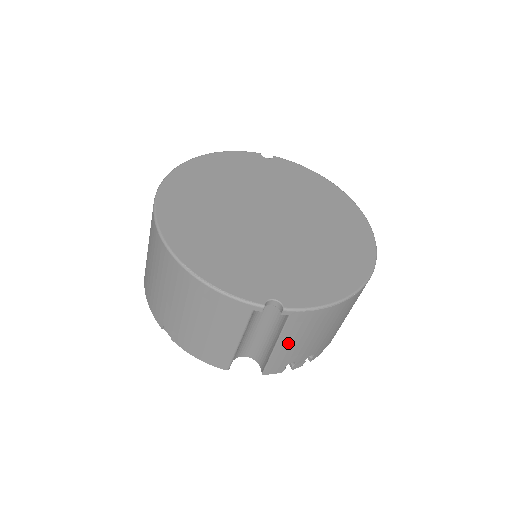
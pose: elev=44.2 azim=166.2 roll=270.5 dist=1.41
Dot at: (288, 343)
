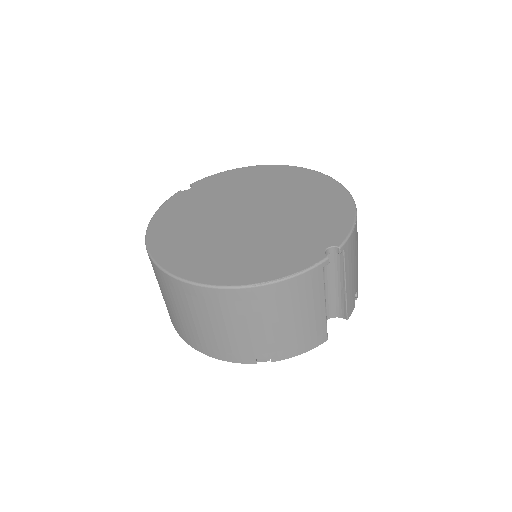
Dot at: (350, 276)
